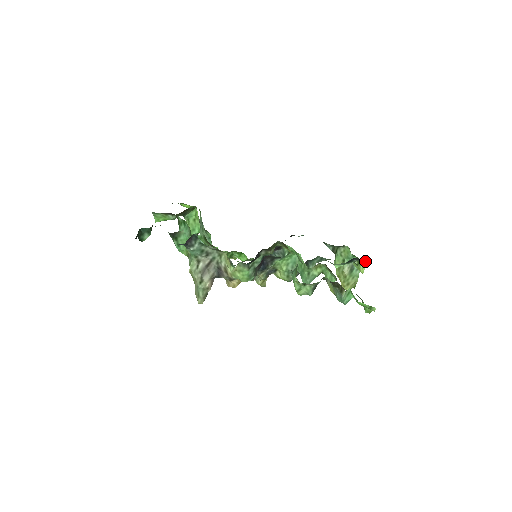
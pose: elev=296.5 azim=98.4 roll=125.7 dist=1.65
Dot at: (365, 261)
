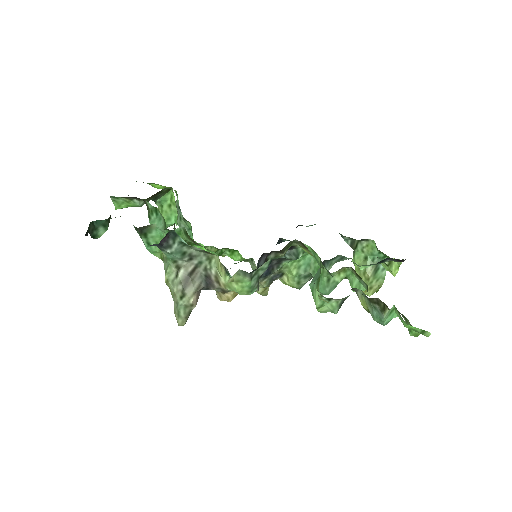
Dot at: occluded
